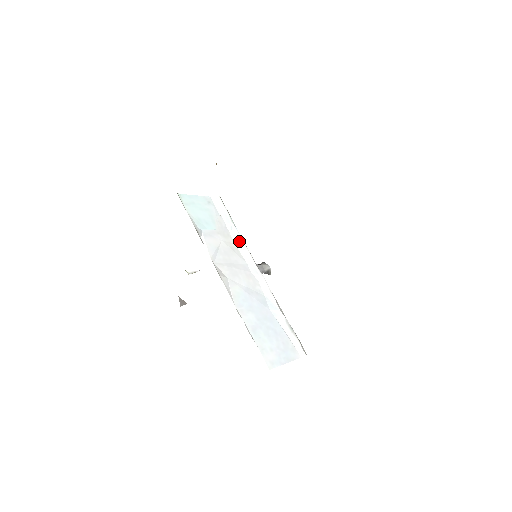
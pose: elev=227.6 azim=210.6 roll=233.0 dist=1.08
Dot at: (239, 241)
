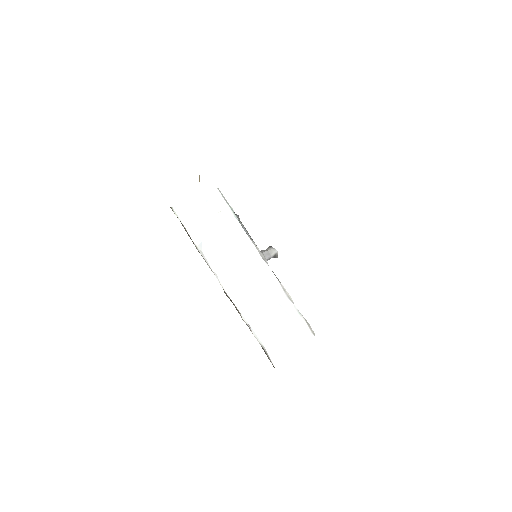
Dot at: (242, 235)
